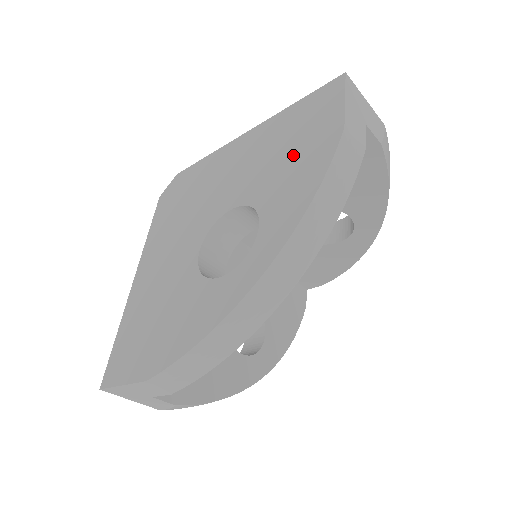
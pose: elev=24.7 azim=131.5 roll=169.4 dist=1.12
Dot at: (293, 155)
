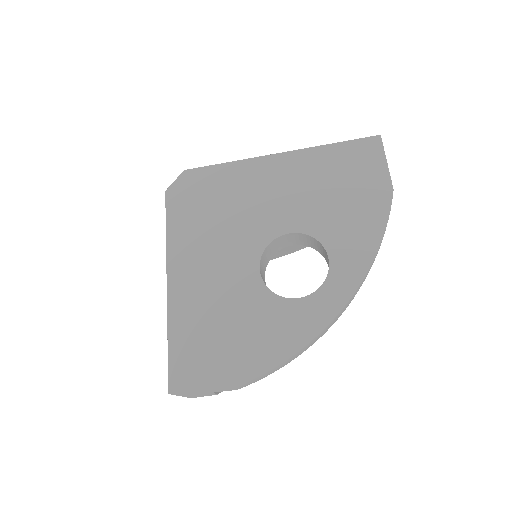
Dot at: (346, 199)
